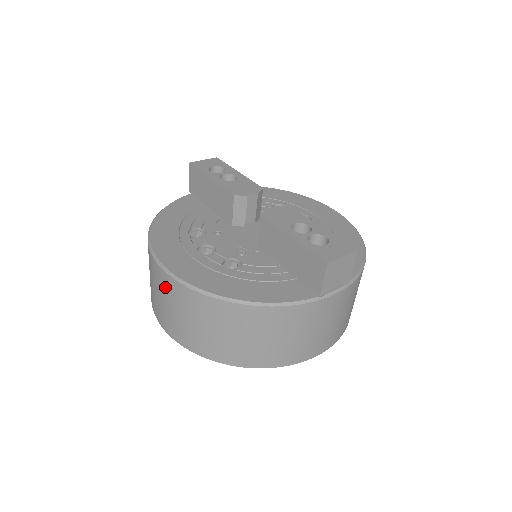
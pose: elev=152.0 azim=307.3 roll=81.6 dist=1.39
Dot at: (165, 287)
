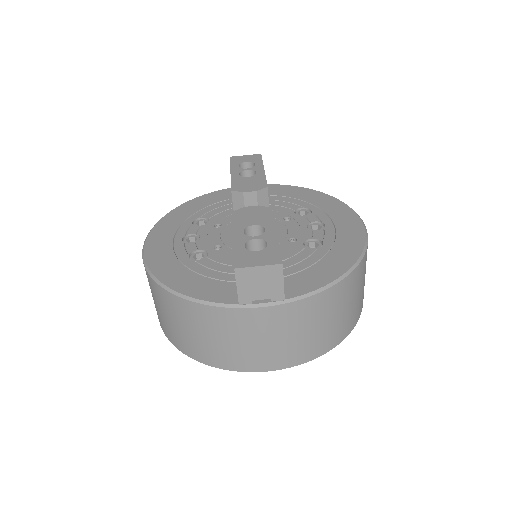
Dot at: occluded
